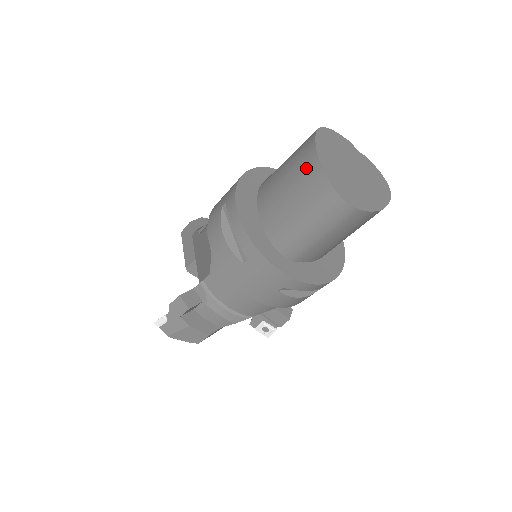
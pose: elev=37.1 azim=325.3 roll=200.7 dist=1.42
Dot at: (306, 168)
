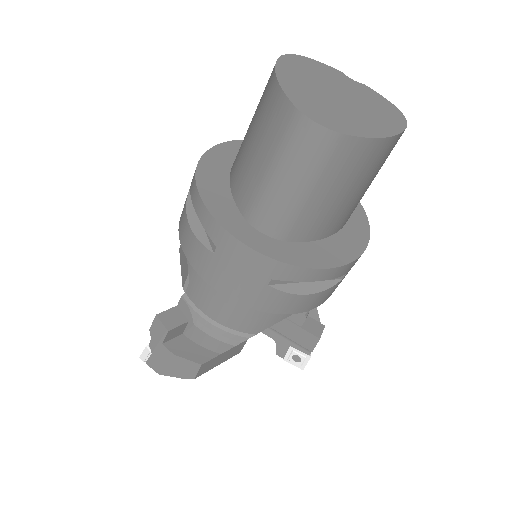
Dot at: (266, 101)
